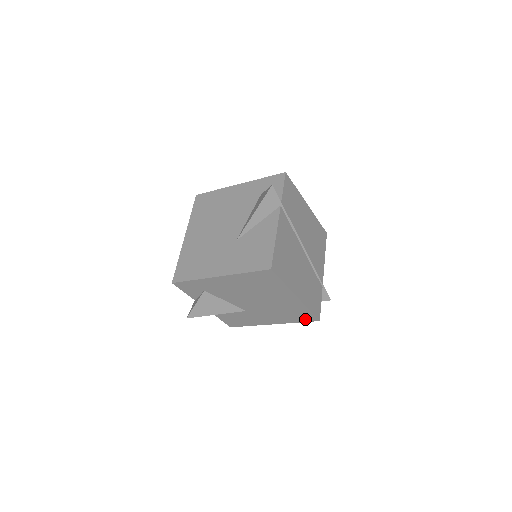
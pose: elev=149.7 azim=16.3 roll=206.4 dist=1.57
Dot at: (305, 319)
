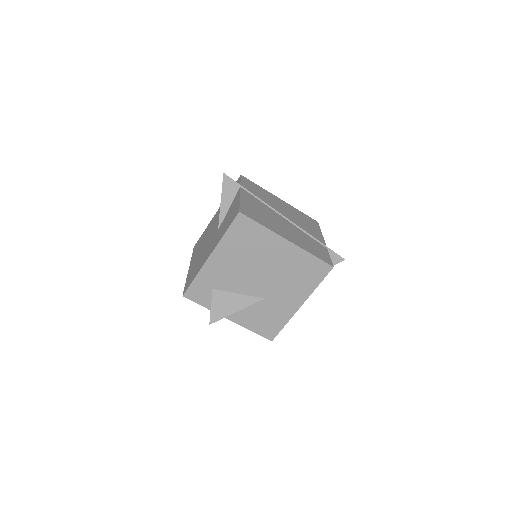
Dot at: (320, 274)
